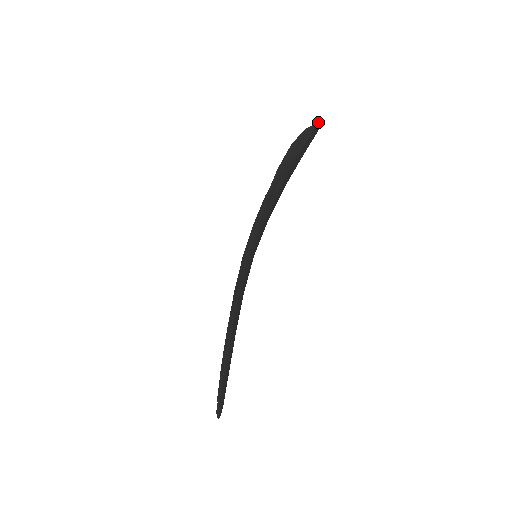
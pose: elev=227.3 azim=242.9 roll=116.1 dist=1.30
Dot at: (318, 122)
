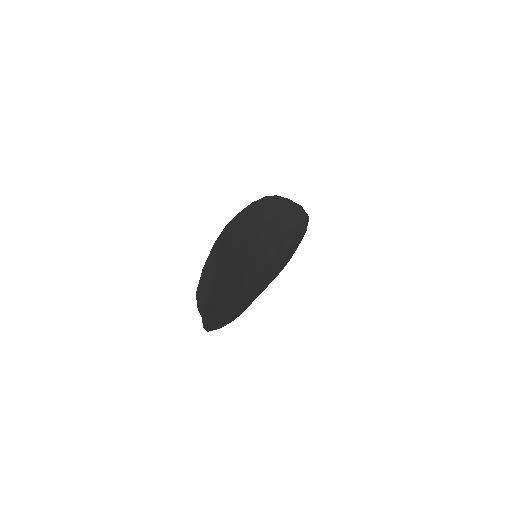
Dot at: (303, 209)
